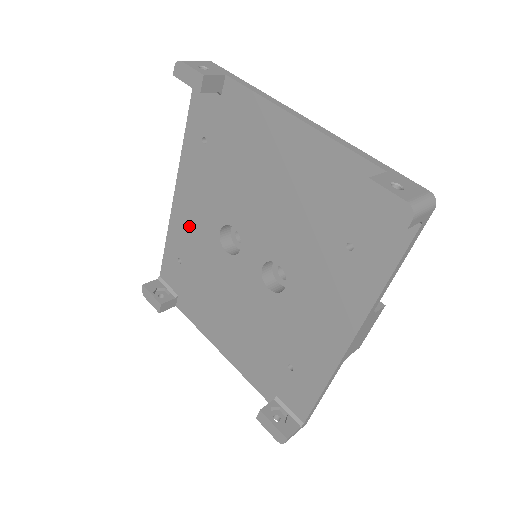
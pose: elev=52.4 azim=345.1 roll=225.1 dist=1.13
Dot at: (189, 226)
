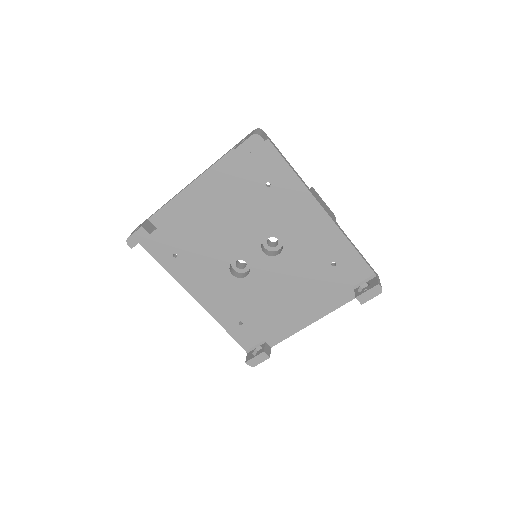
Dot at: (220, 300)
